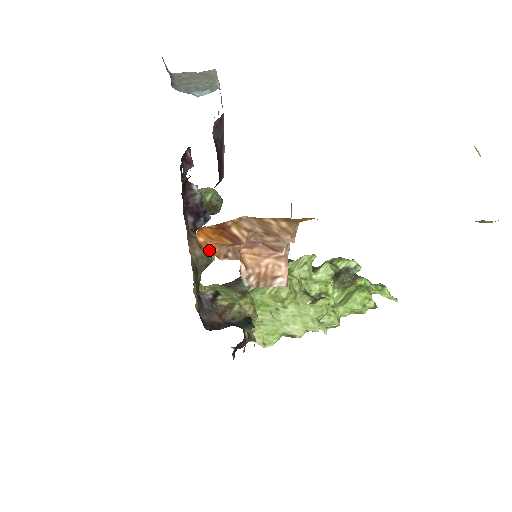
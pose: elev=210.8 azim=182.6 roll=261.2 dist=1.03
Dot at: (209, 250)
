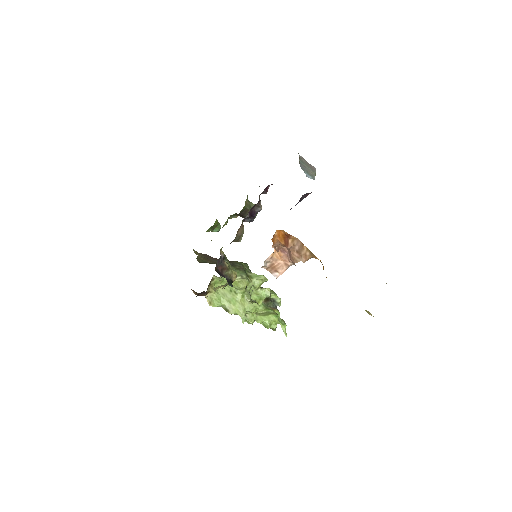
Dot at: (274, 240)
